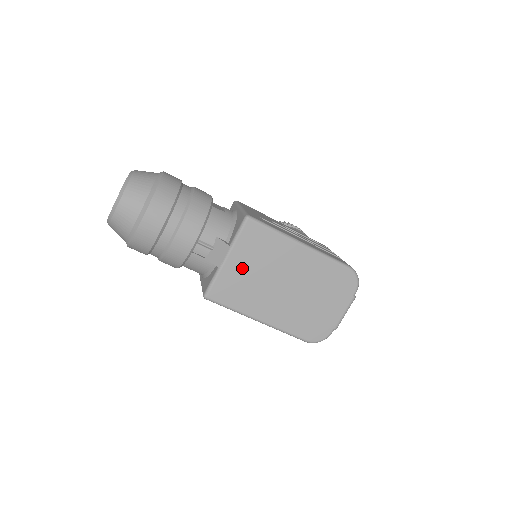
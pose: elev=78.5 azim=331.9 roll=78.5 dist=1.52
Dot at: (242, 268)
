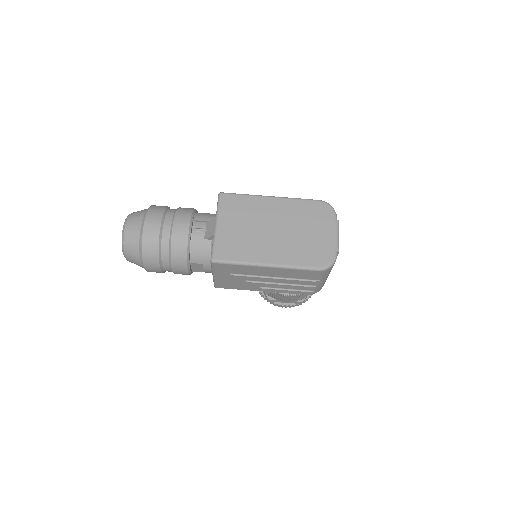
Dot at: (232, 228)
